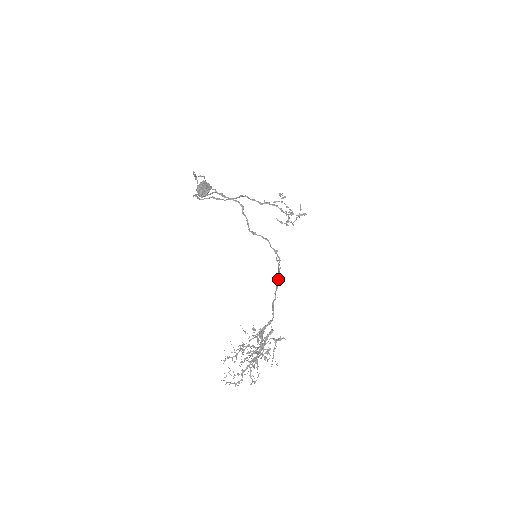
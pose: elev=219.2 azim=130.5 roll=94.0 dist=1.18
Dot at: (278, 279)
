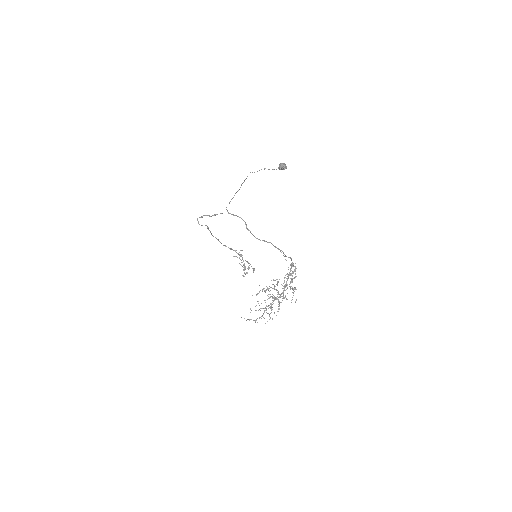
Dot at: (289, 257)
